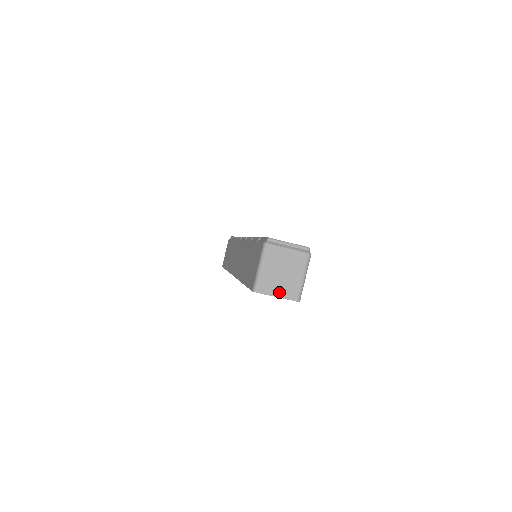
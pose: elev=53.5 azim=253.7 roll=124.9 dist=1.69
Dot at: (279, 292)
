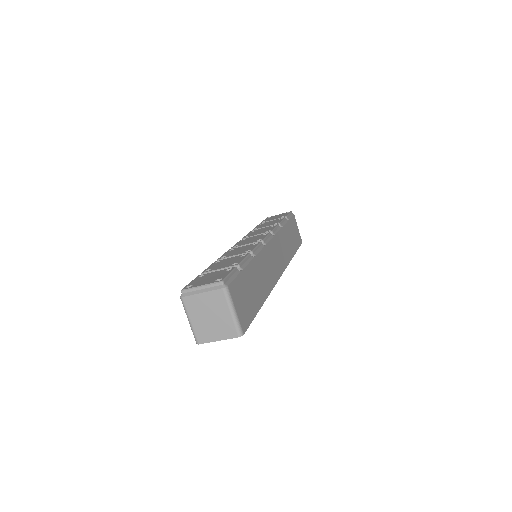
Dot at: (217, 336)
